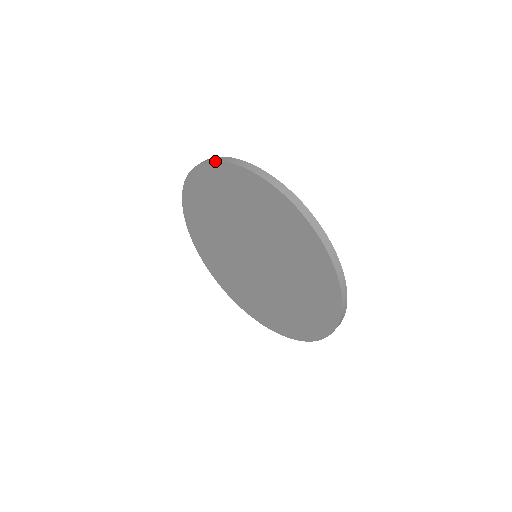
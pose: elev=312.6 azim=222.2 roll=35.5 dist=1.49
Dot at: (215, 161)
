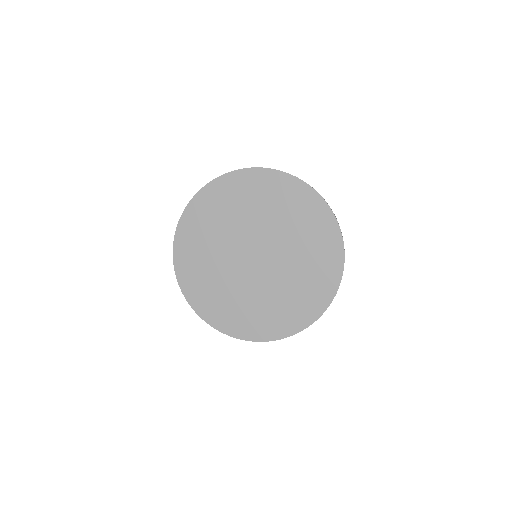
Dot at: (180, 218)
